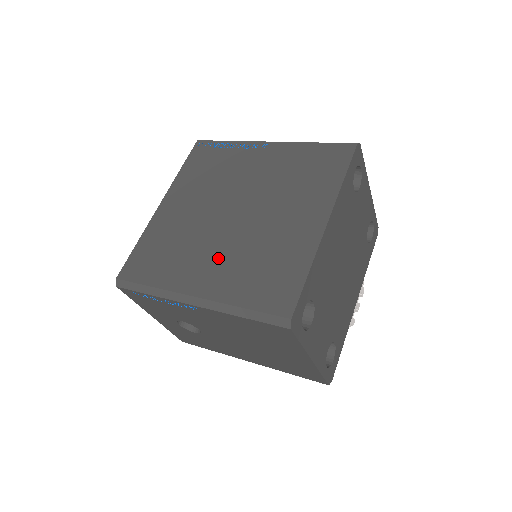
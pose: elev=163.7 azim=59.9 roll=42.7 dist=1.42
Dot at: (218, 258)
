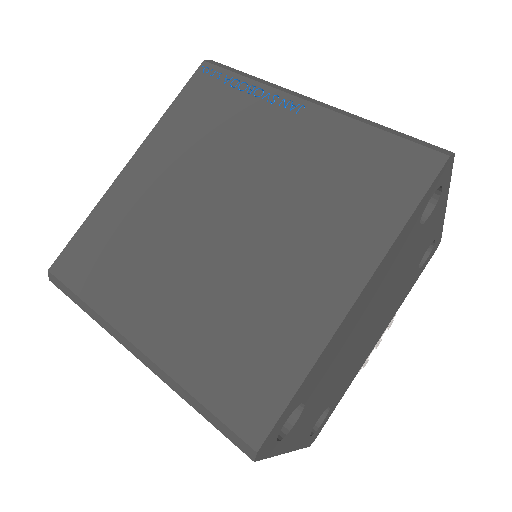
Dot at: (183, 295)
